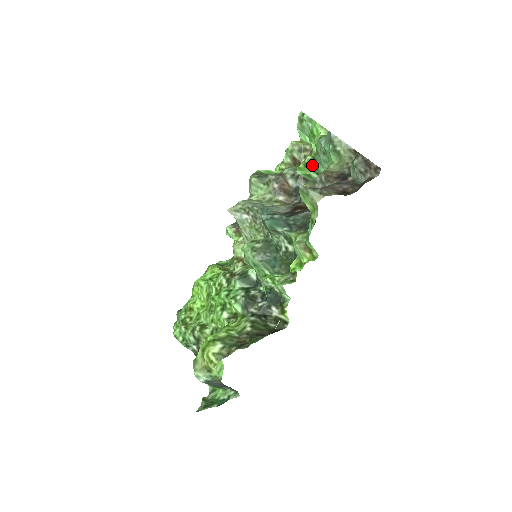
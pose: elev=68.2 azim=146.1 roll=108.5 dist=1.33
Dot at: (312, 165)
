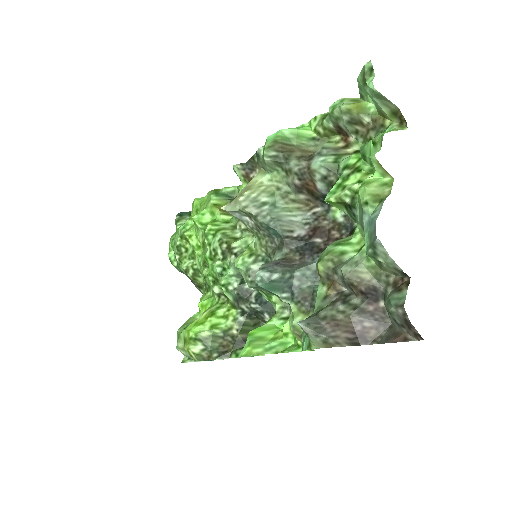
Dot at: (349, 206)
